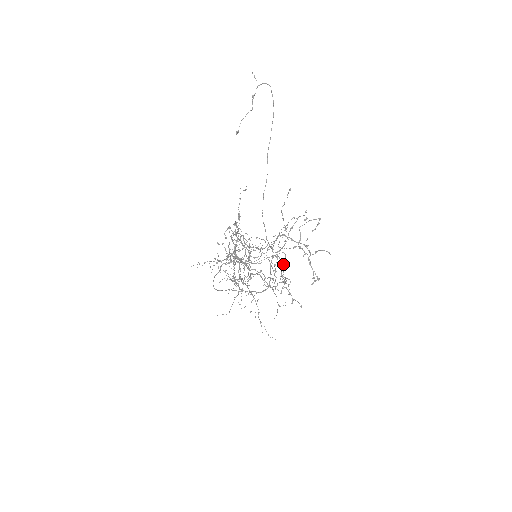
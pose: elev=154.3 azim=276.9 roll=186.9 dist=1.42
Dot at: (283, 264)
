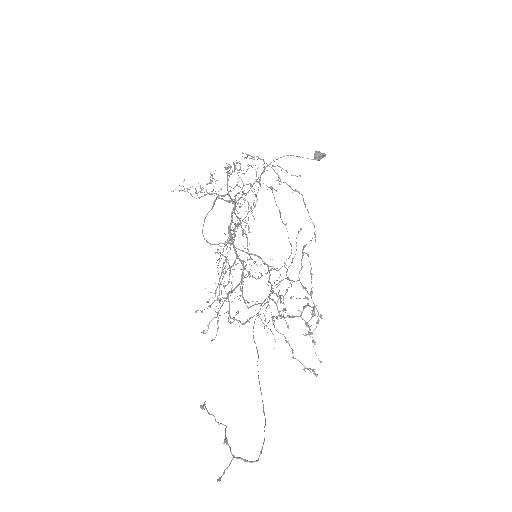
Dot at: (319, 160)
